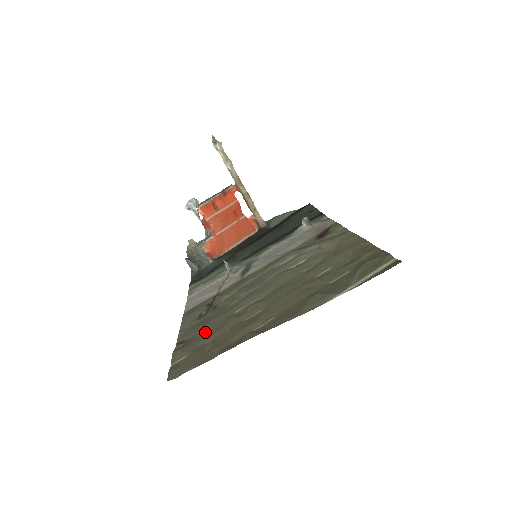
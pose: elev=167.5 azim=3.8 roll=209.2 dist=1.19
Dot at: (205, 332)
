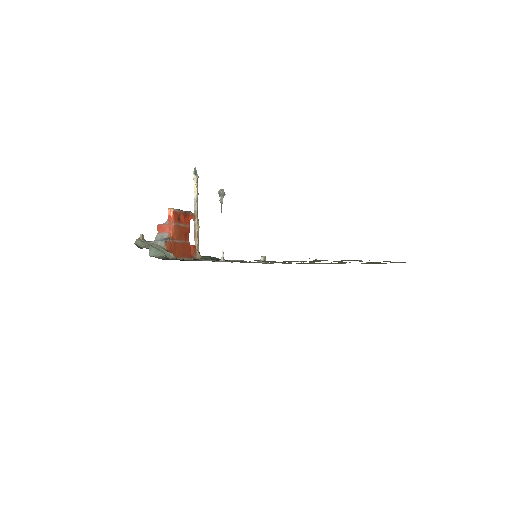
Dot at: occluded
